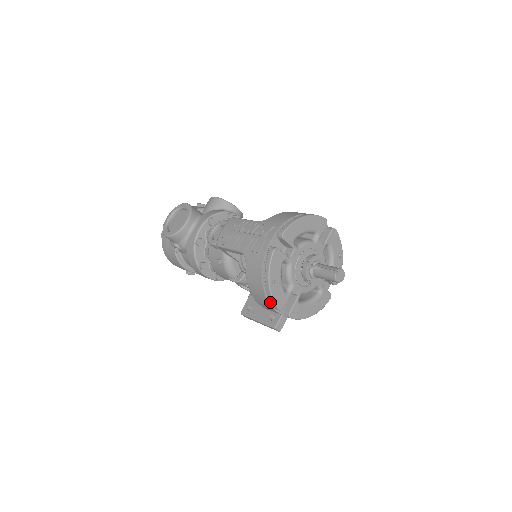
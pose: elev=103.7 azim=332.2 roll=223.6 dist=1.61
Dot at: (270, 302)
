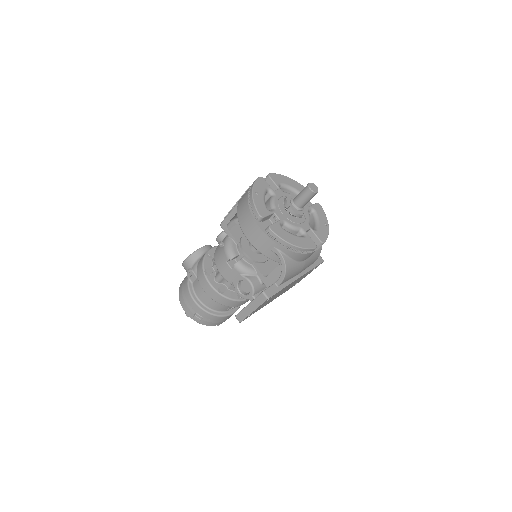
Dot at: (252, 212)
